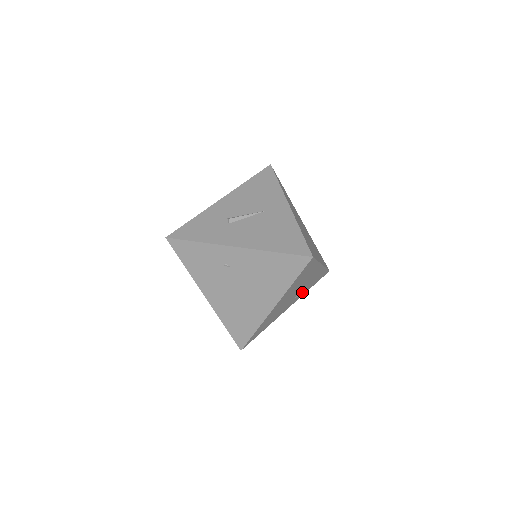
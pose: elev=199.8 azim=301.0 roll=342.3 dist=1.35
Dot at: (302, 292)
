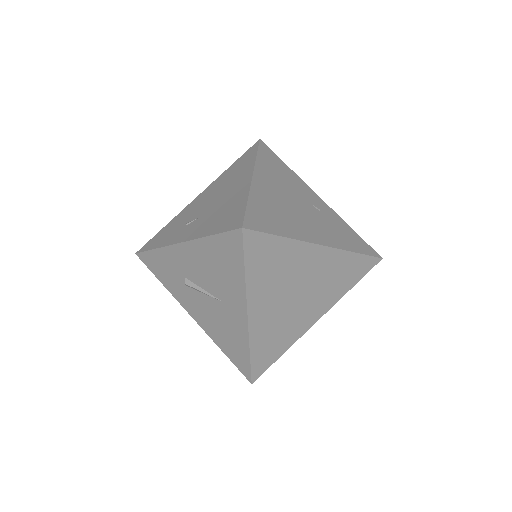
Dot at: occluded
